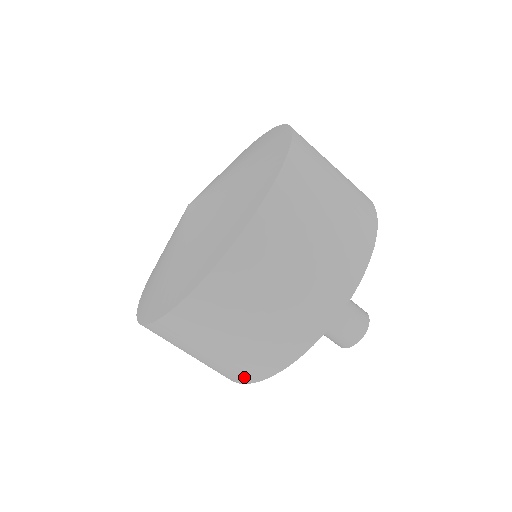
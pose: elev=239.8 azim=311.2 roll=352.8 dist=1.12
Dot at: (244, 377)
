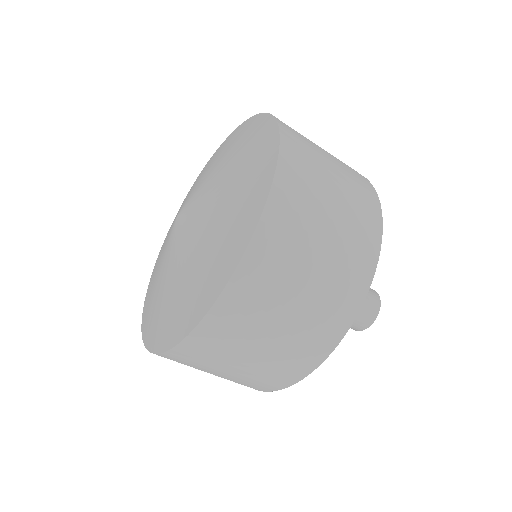
Dot at: occluded
